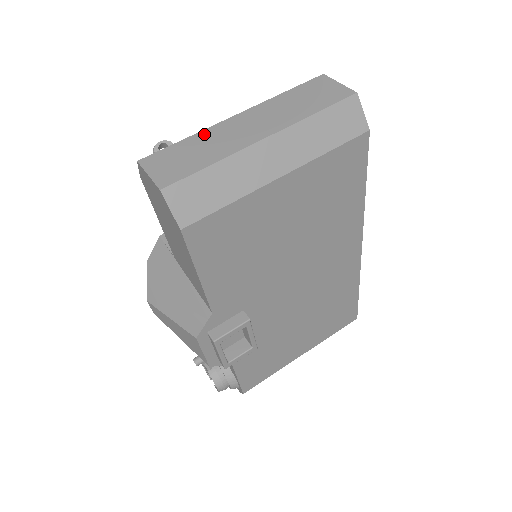
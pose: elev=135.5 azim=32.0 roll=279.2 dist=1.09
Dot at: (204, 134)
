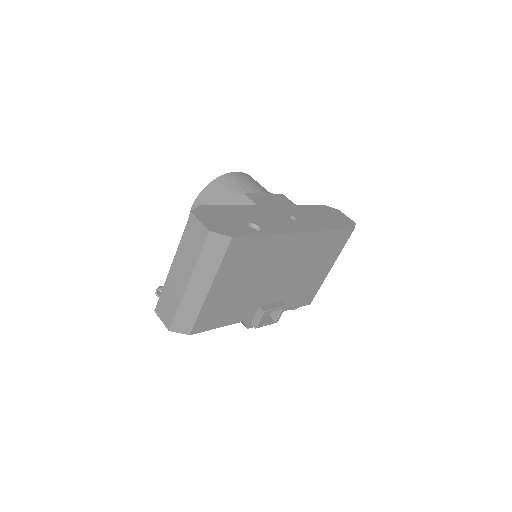
Dot at: (167, 285)
